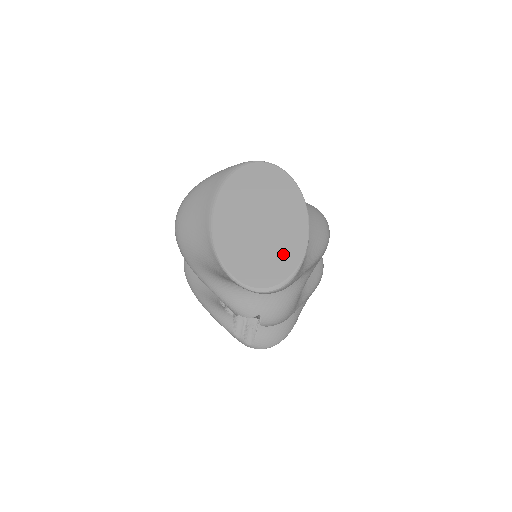
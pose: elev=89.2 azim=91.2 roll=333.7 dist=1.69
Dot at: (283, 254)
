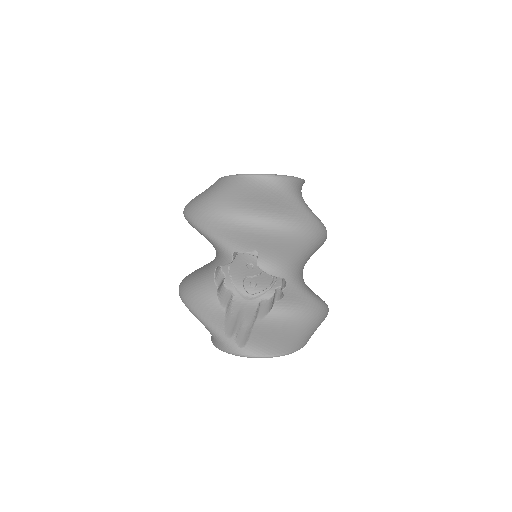
Dot at: occluded
